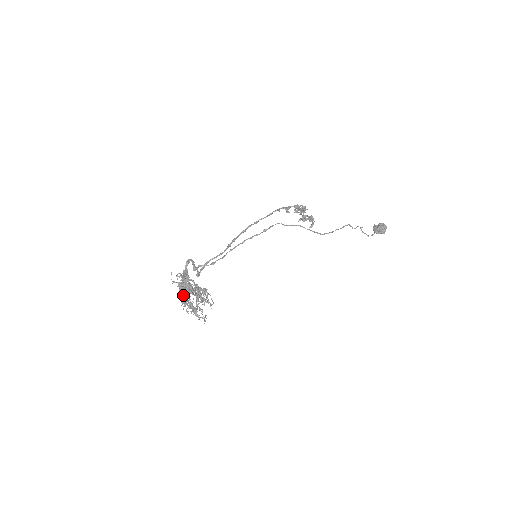
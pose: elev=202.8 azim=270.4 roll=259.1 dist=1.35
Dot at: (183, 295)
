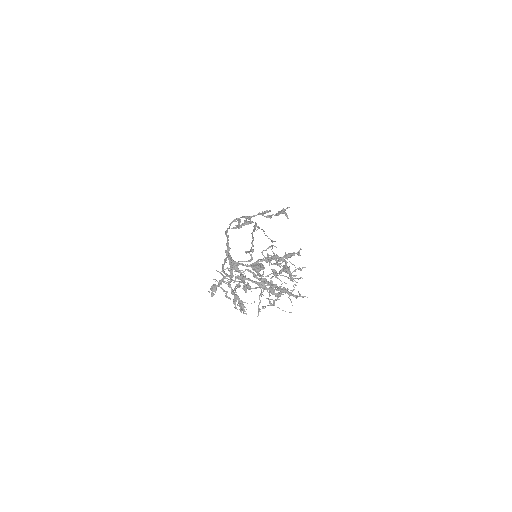
Dot at: (238, 297)
